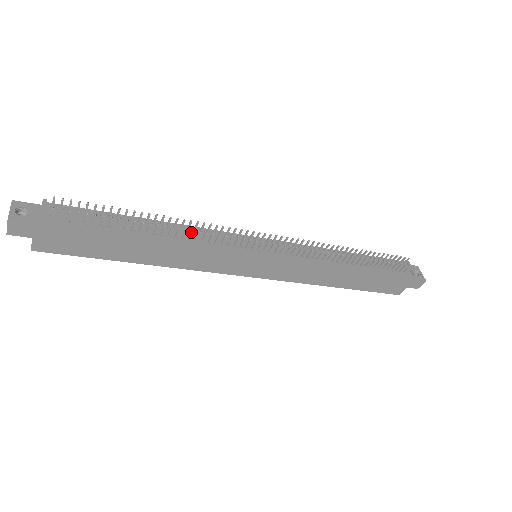
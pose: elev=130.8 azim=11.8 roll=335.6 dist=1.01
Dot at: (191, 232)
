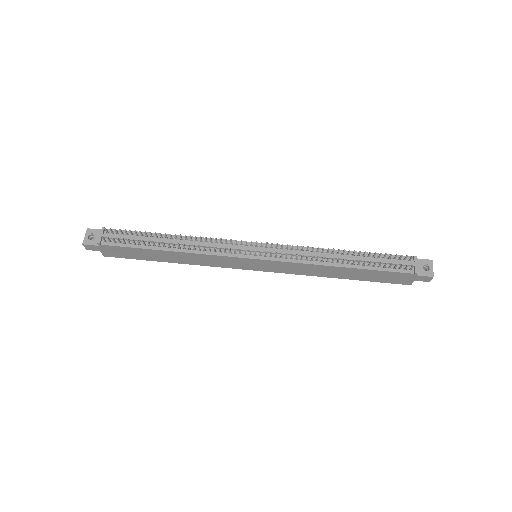
Dot at: (193, 246)
